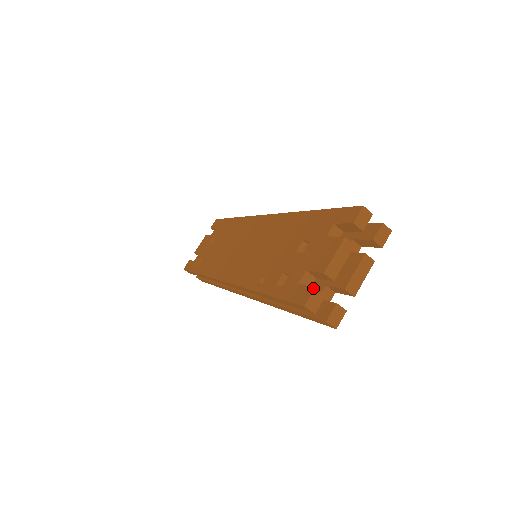
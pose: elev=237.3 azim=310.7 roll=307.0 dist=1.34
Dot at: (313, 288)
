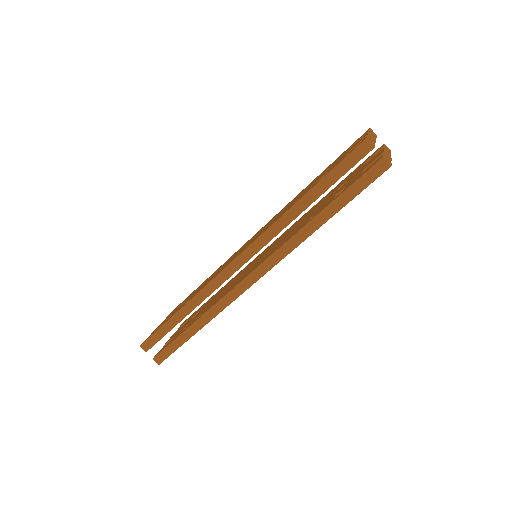
Dot at: (365, 137)
